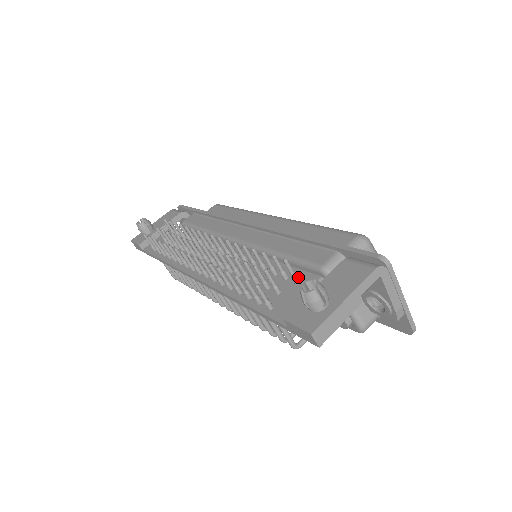
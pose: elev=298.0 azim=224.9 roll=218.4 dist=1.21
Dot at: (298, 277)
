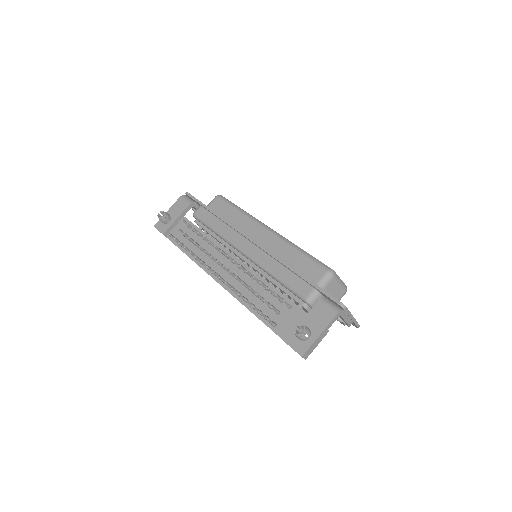
Dot at: (290, 303)
